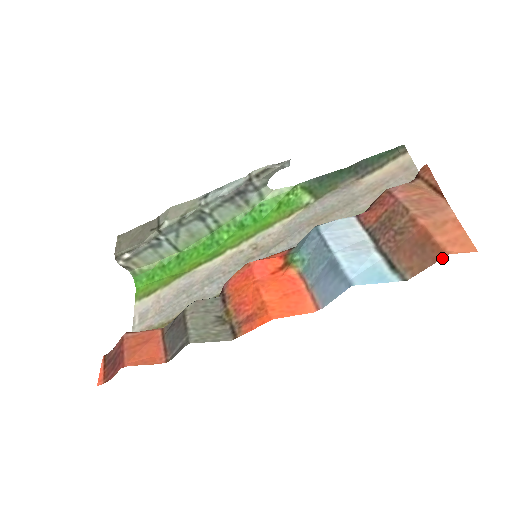
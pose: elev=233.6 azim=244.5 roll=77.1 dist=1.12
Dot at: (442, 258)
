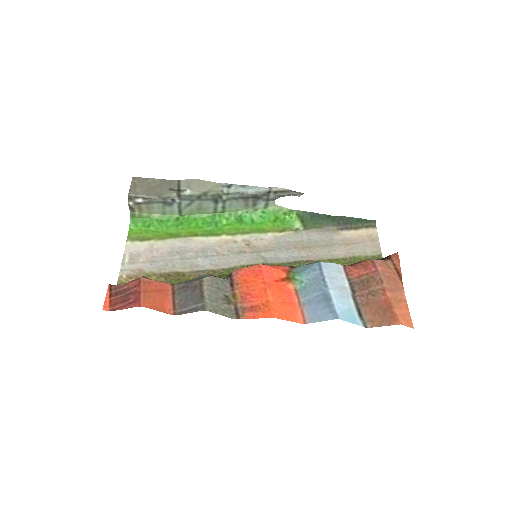
Dot at: occluded
